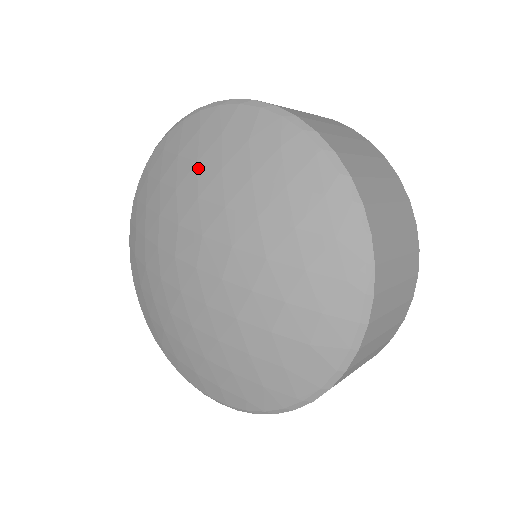
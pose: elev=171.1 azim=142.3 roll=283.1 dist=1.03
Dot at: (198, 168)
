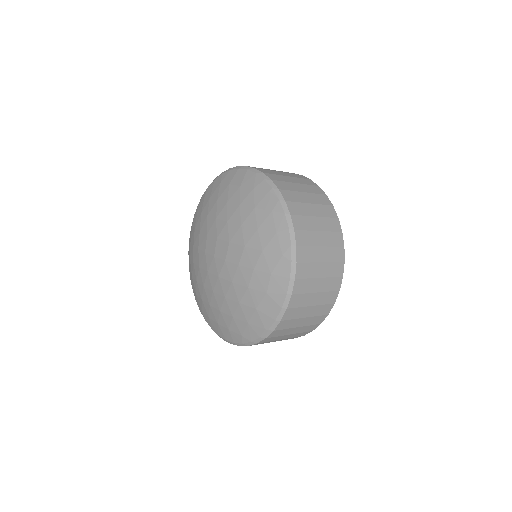
Dot at: (217, 203)
